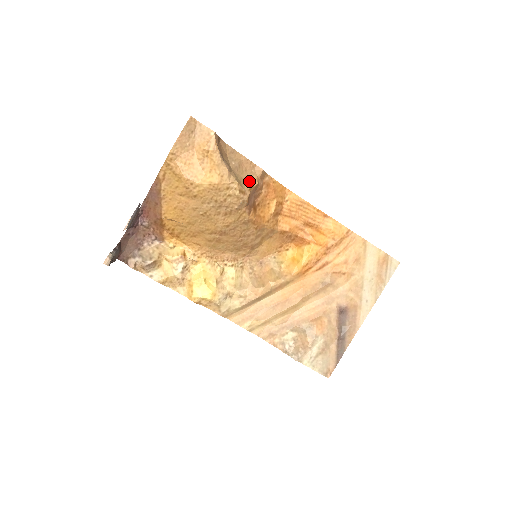
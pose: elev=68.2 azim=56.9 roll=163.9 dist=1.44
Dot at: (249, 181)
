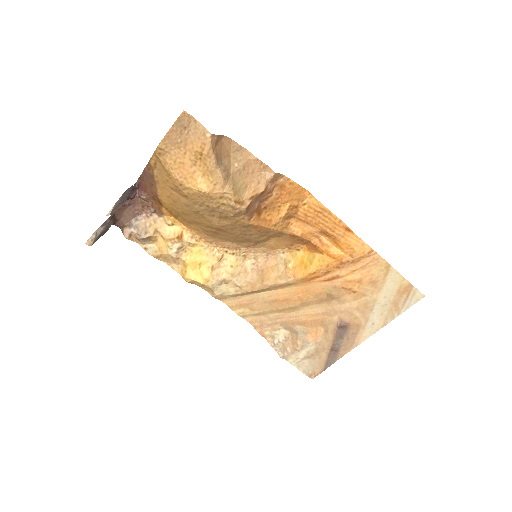
Dot at: (254, 186)
